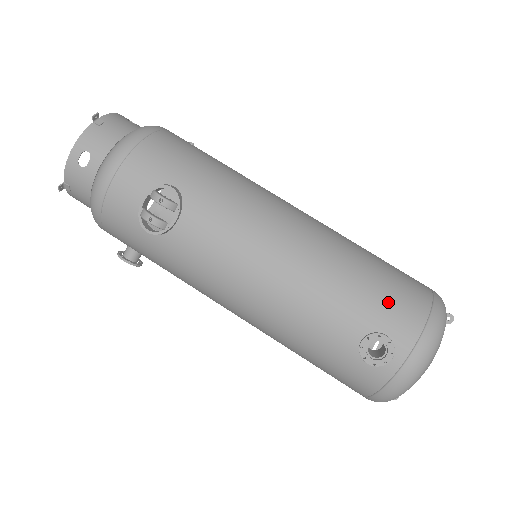
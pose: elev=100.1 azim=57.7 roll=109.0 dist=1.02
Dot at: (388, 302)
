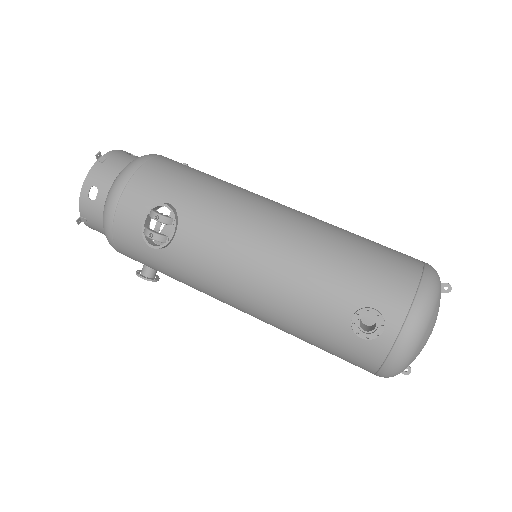
Dot at: (376, 278)
